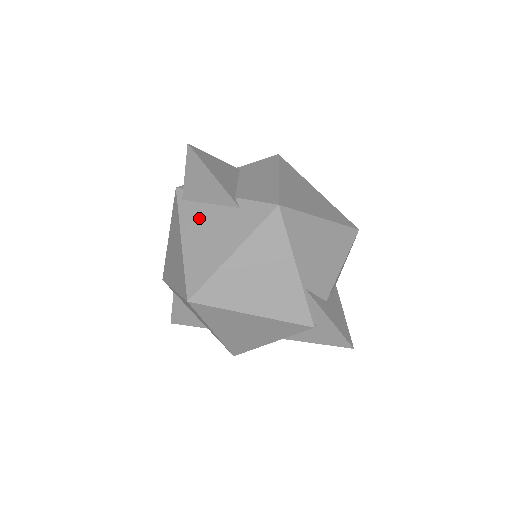
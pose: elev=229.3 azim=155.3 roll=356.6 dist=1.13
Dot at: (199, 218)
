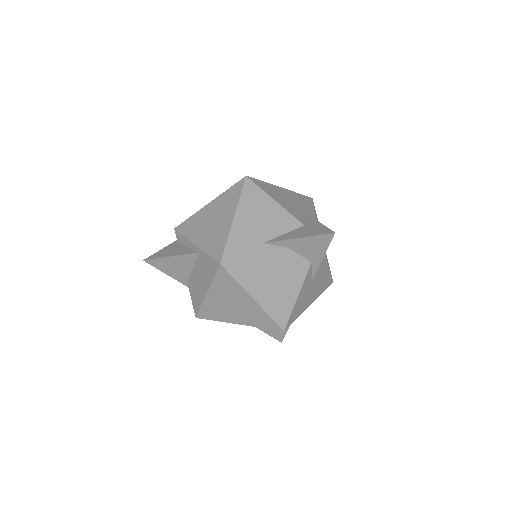
Dot at: occluded
